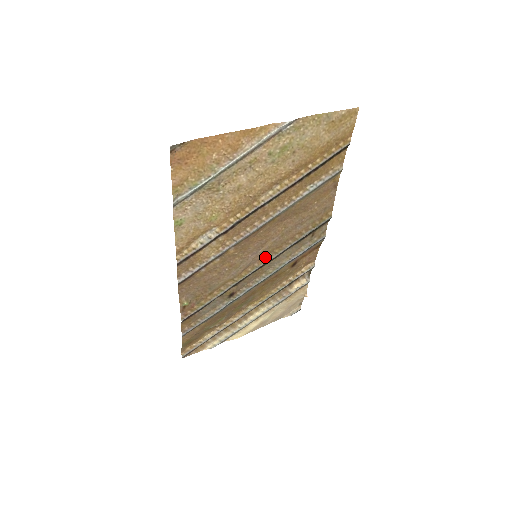
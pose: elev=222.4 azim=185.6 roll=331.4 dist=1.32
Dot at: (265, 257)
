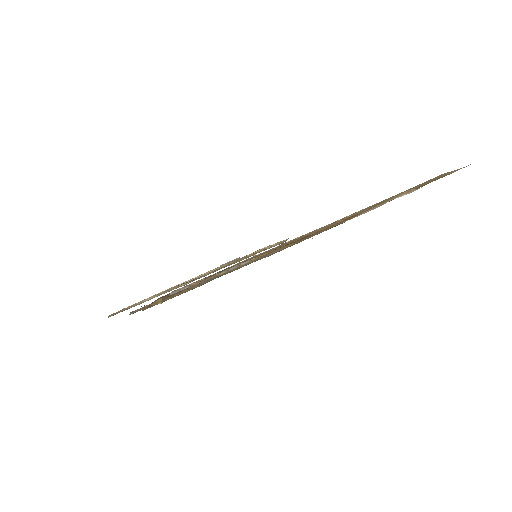
Dot at: occluded
